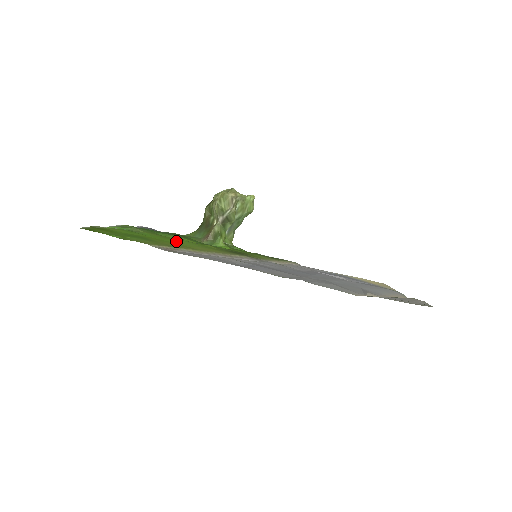
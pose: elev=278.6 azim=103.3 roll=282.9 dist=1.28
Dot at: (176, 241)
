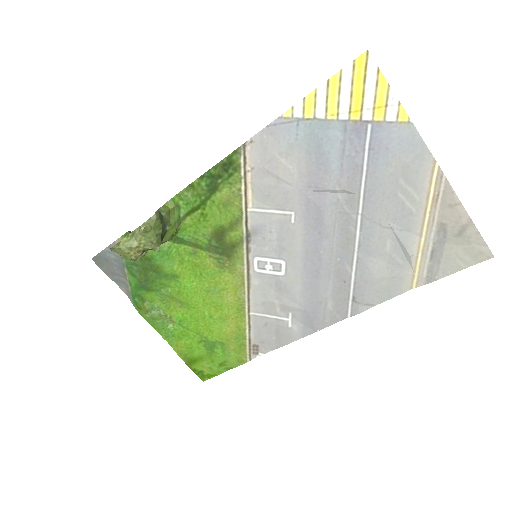
Dot at: (200, 304)
